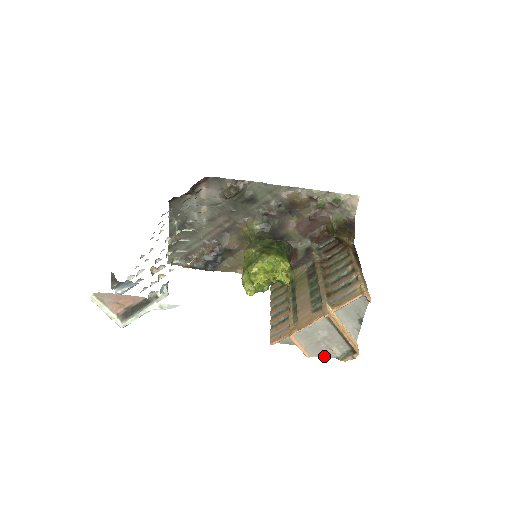
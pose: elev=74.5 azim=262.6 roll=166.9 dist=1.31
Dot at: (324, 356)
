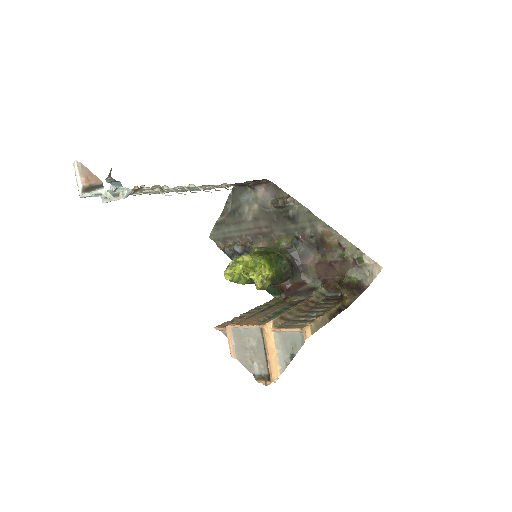
Dot at: (245, 365)
